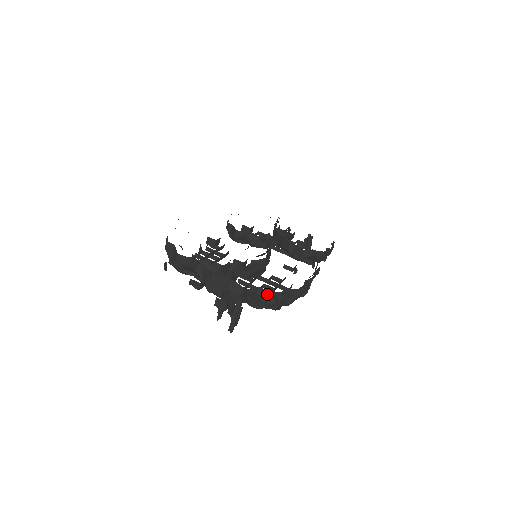
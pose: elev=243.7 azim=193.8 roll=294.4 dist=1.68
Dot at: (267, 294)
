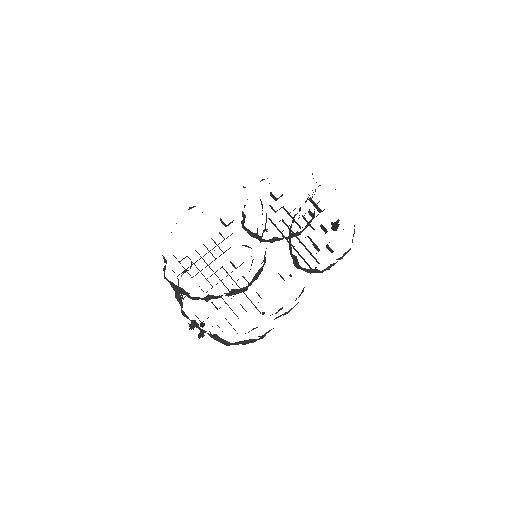
Dot at: (222, 341)
